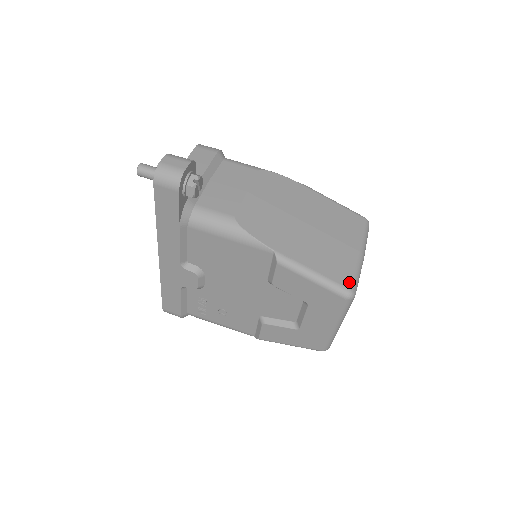
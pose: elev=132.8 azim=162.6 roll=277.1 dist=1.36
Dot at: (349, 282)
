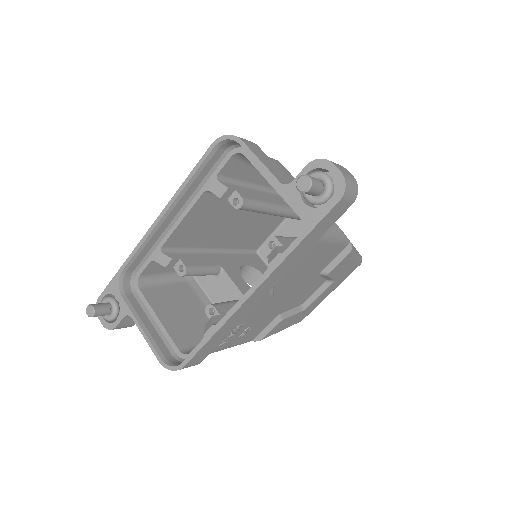
Dot at: occluded
